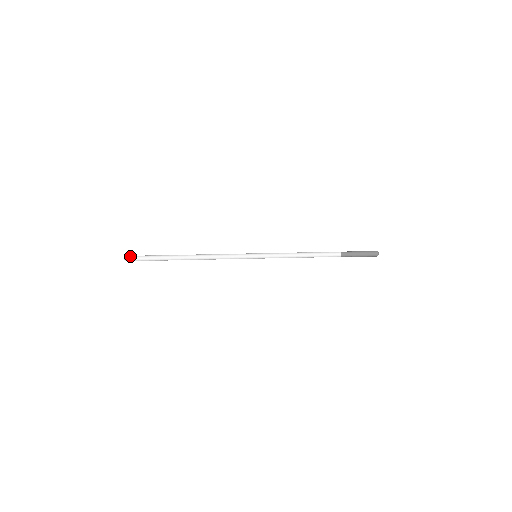
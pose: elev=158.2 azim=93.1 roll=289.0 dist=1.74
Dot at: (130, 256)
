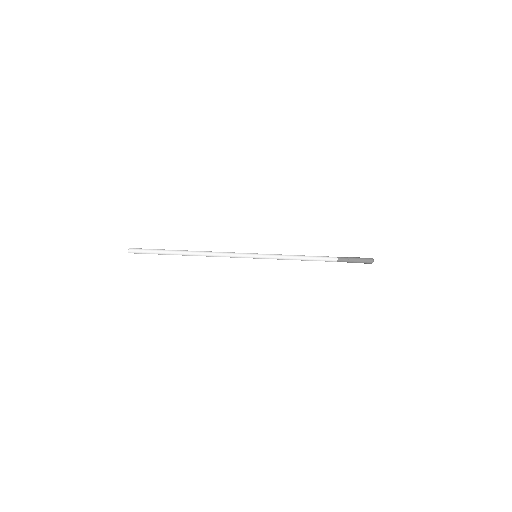
Dot at: (134, 248)
